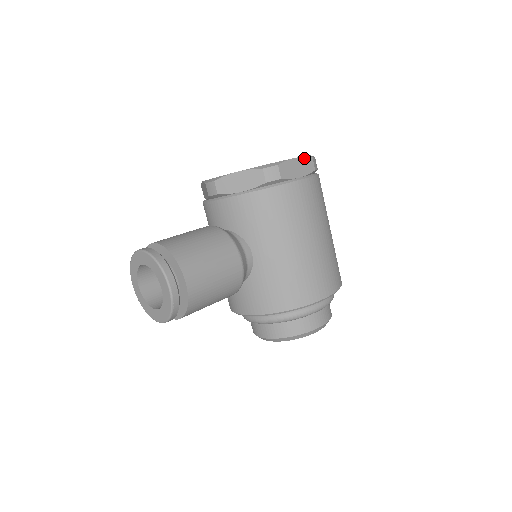
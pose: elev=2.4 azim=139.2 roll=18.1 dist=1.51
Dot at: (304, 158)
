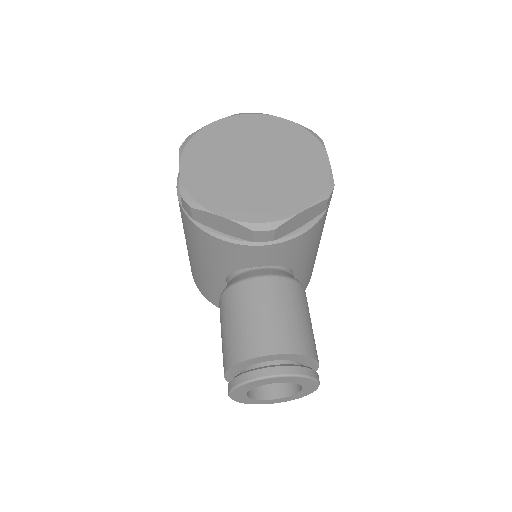
Dot at: (325, 149)
